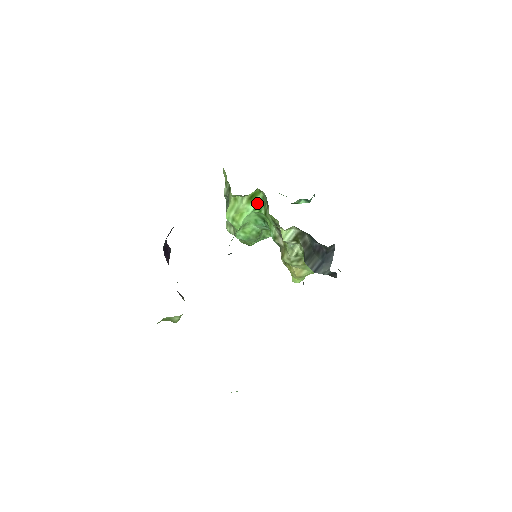
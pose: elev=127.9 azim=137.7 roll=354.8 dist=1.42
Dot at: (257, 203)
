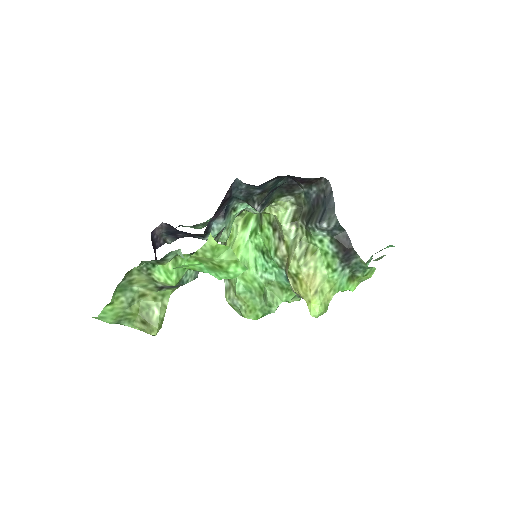
Dot at: (252, 227)
